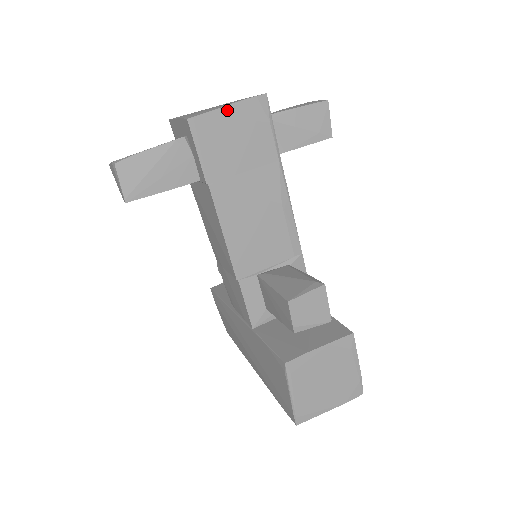
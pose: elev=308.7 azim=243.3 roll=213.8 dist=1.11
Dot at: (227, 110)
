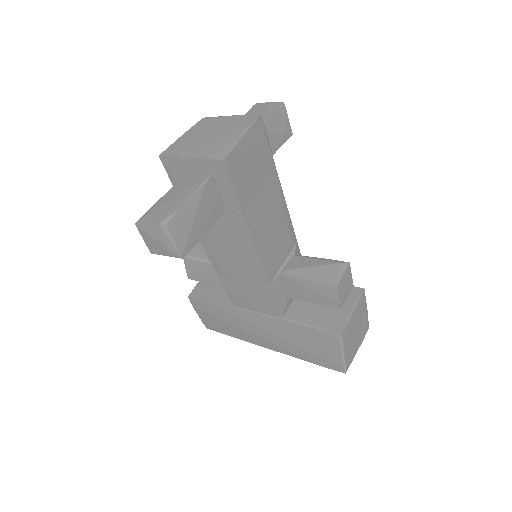
Dot at: (243, 140)
